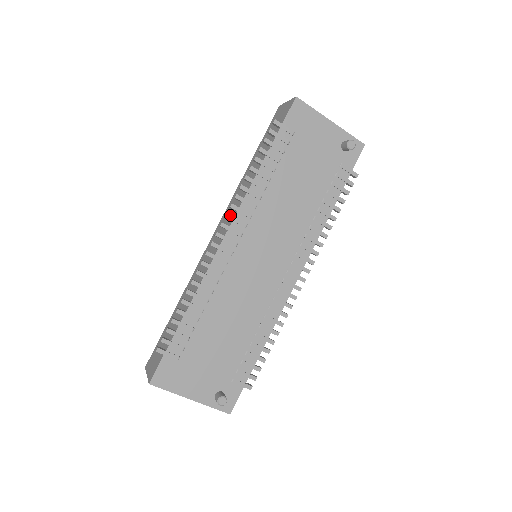
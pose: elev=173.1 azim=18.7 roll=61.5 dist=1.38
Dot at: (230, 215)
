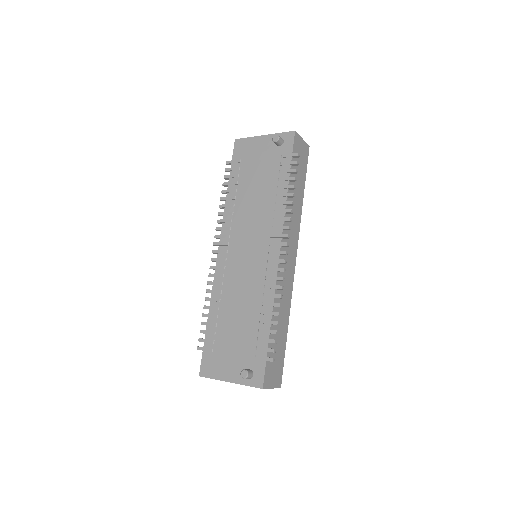
Dot at: (217, 235)
